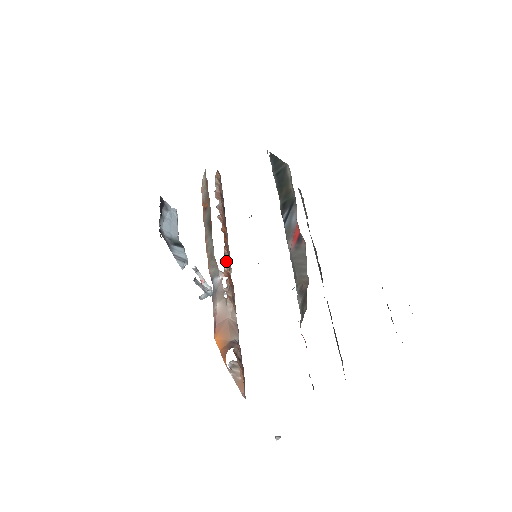
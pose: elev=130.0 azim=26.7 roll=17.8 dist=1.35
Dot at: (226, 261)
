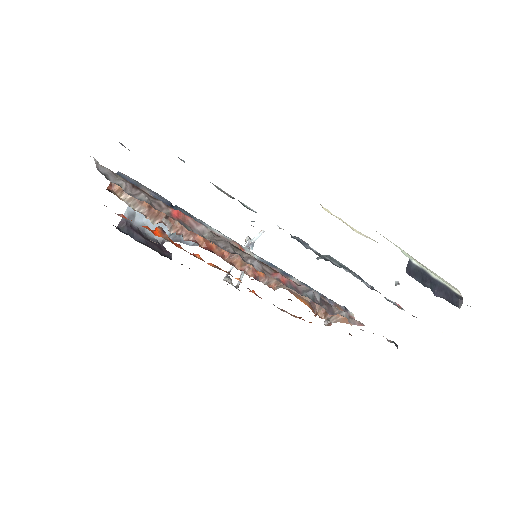
Dot at: (239, 263)
